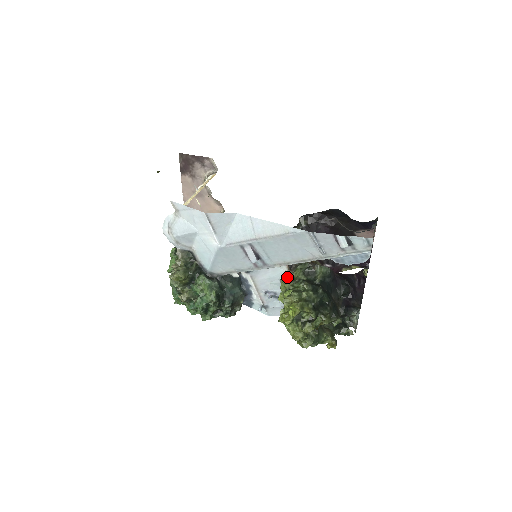
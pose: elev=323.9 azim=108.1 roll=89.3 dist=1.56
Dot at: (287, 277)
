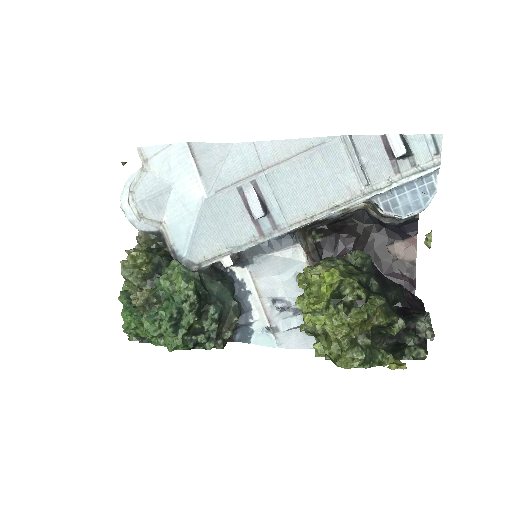
Dot at: occluded
